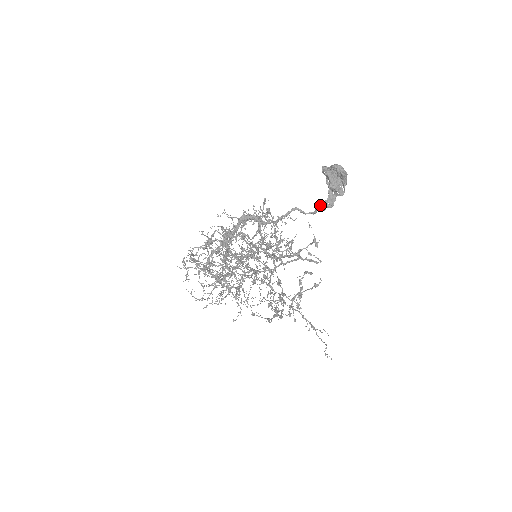
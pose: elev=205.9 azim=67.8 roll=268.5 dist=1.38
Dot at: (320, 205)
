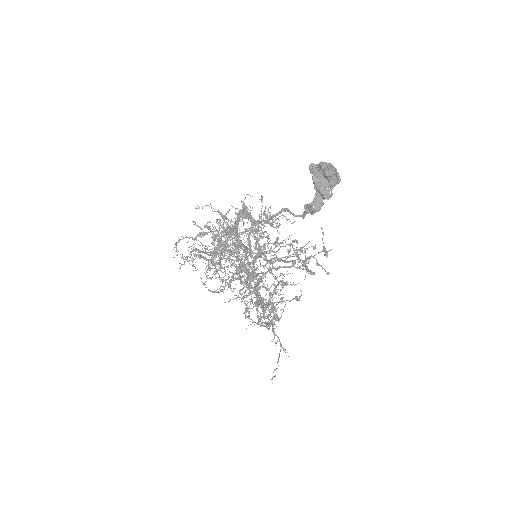
Dot at: (307, 208)
